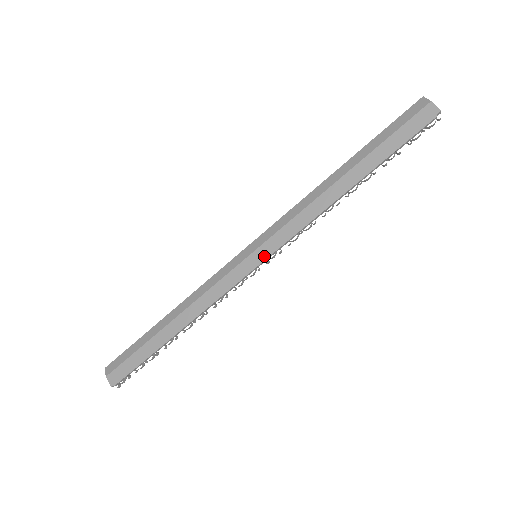
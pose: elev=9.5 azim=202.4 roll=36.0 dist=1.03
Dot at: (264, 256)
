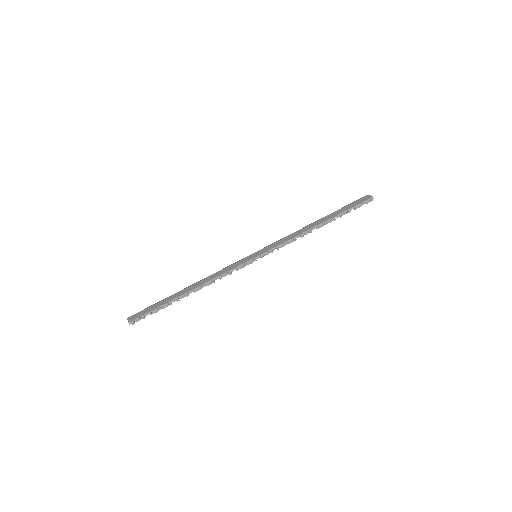
Dot at: (261, 253)
